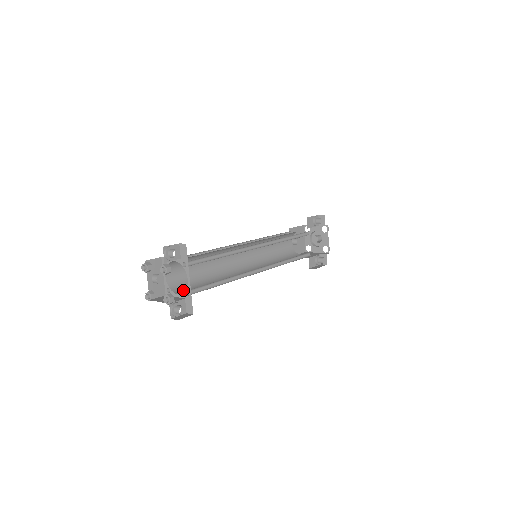
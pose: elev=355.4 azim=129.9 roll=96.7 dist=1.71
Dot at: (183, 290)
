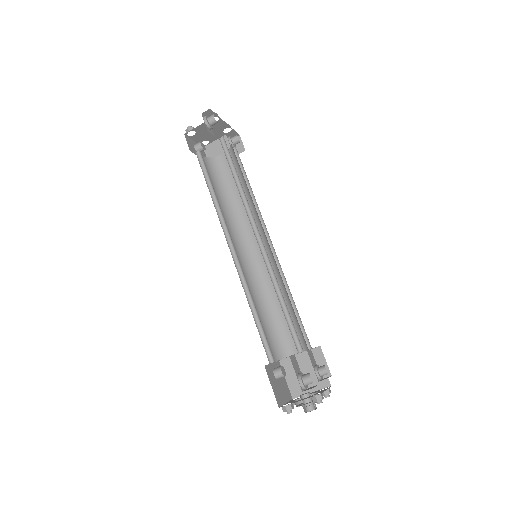
Dot at: occluded
